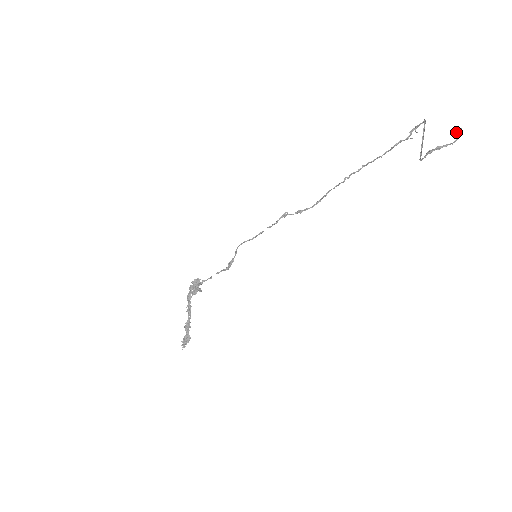
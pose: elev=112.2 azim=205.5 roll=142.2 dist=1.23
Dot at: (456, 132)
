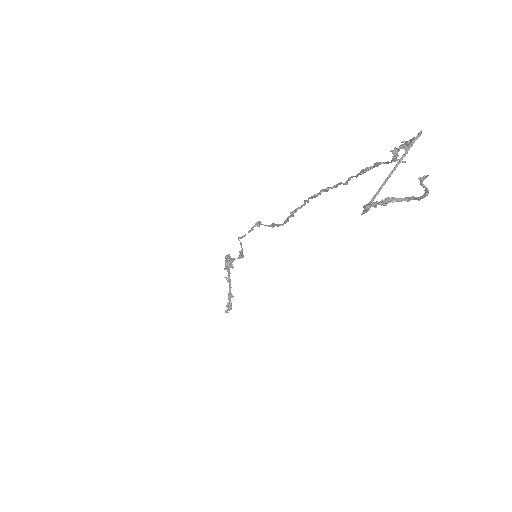
Dot at: occluded
